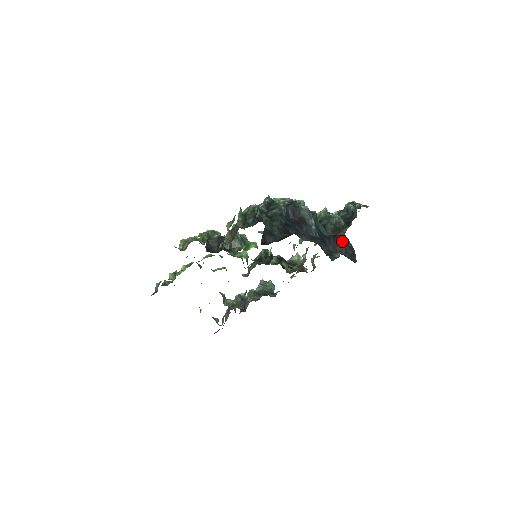
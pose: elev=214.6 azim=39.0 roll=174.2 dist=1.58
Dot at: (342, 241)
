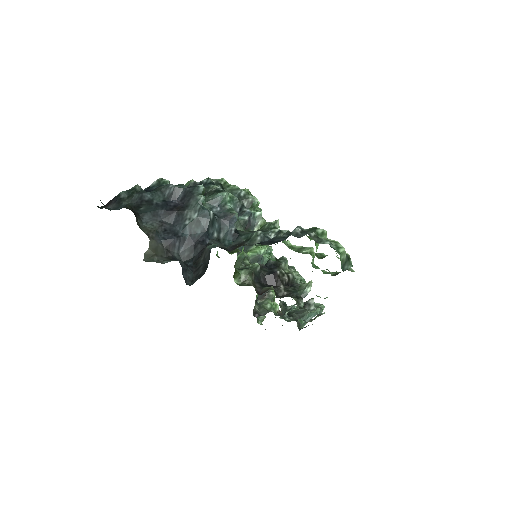
Dot at: (205, 255)
